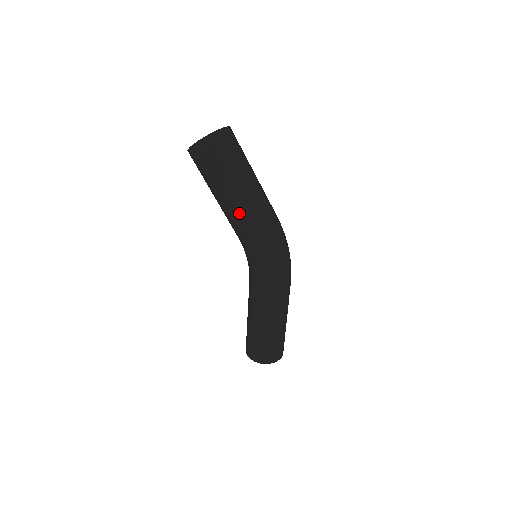
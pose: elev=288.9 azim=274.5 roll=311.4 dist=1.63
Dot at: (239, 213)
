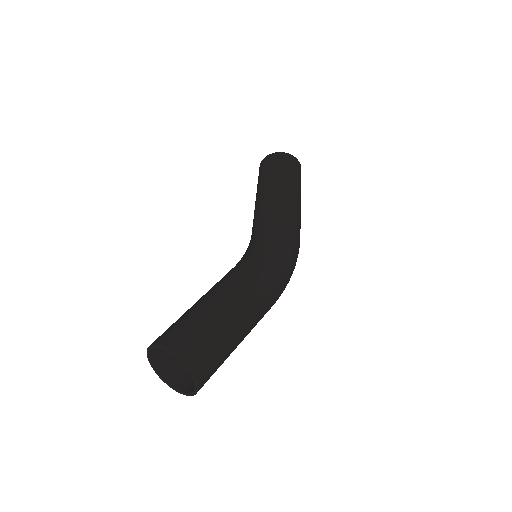
Dot at: occluded
